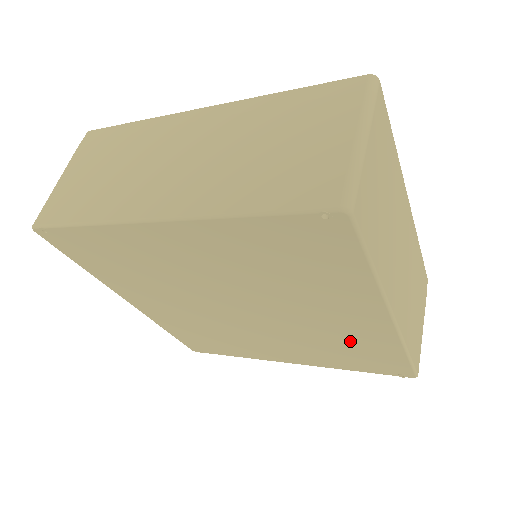
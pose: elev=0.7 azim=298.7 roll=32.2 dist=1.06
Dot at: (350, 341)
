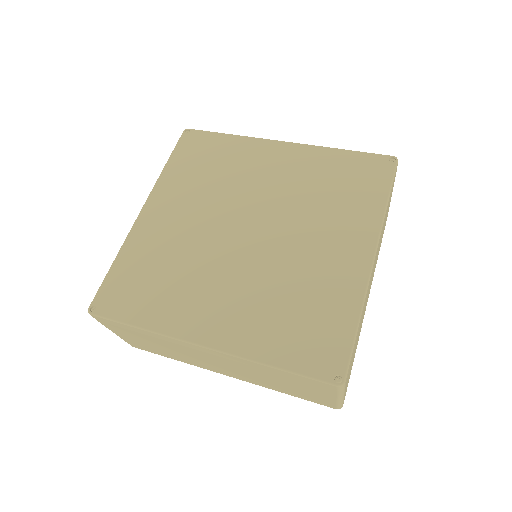
Dot at: occluded
